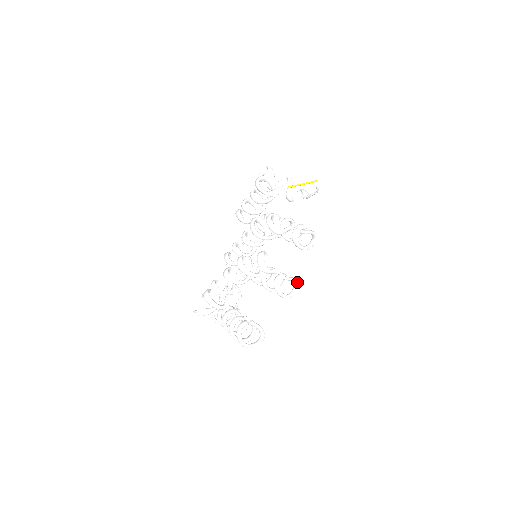
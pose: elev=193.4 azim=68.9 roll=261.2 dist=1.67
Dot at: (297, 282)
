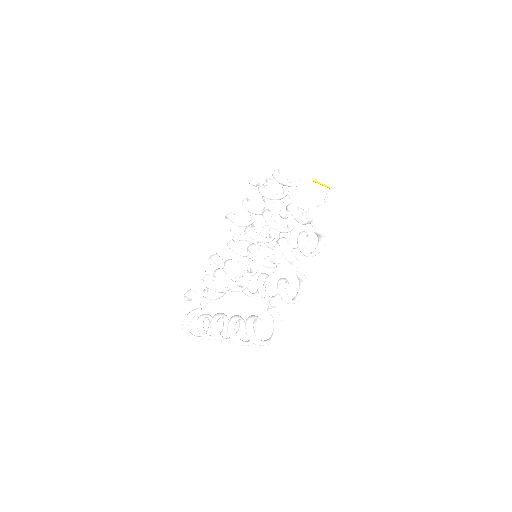
Dot at: (306, 285)
